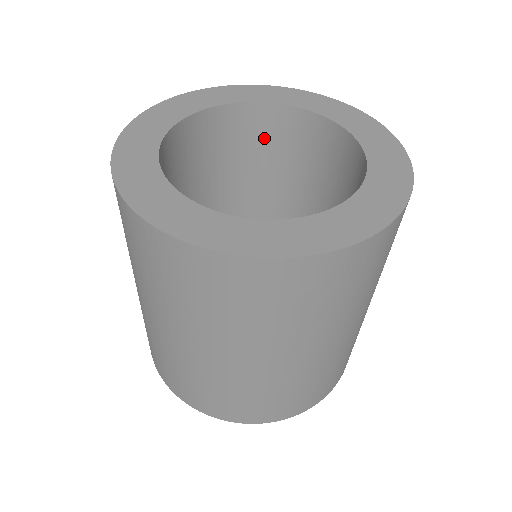
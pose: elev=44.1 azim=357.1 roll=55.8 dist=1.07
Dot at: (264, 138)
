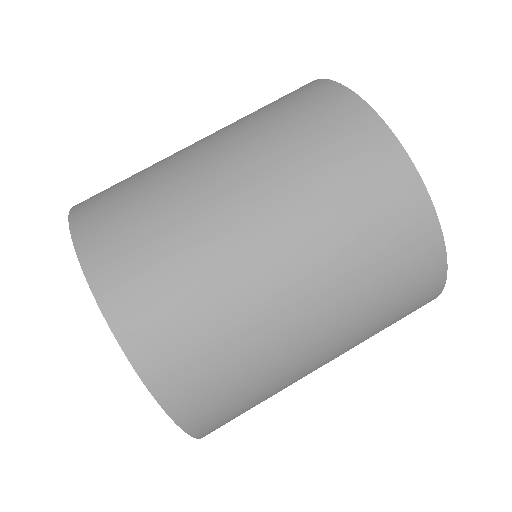
Dot at: occluded
